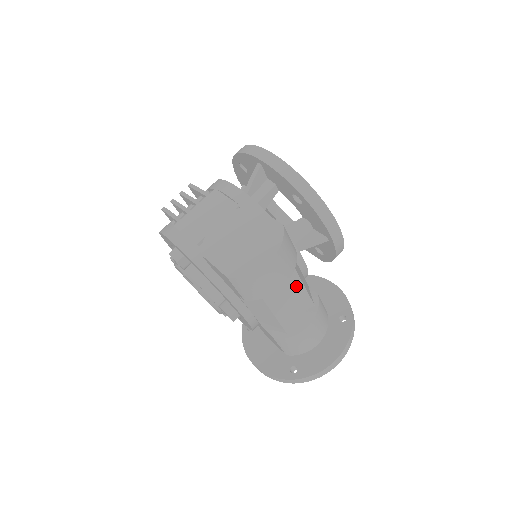
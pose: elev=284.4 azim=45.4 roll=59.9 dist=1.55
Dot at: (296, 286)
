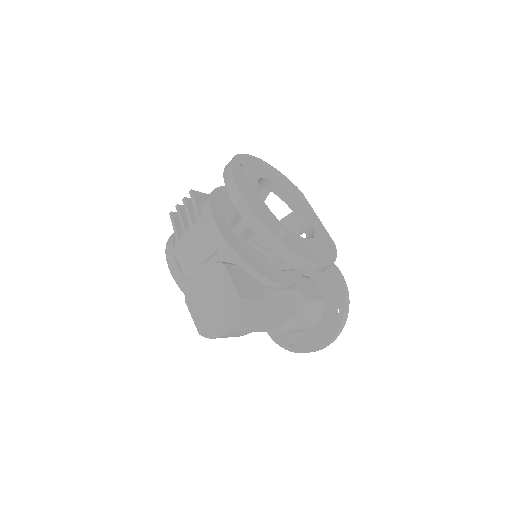
Dot at: (272, 316)
